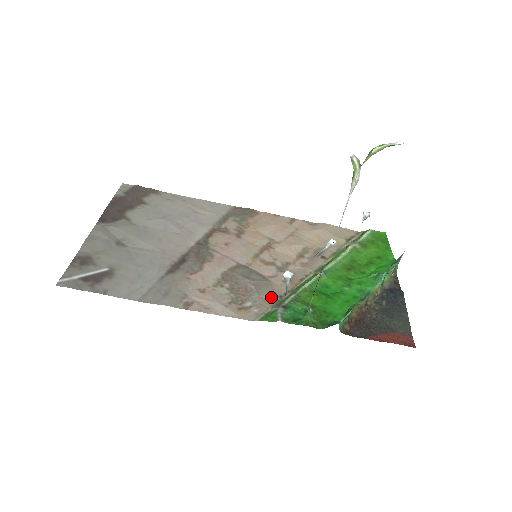
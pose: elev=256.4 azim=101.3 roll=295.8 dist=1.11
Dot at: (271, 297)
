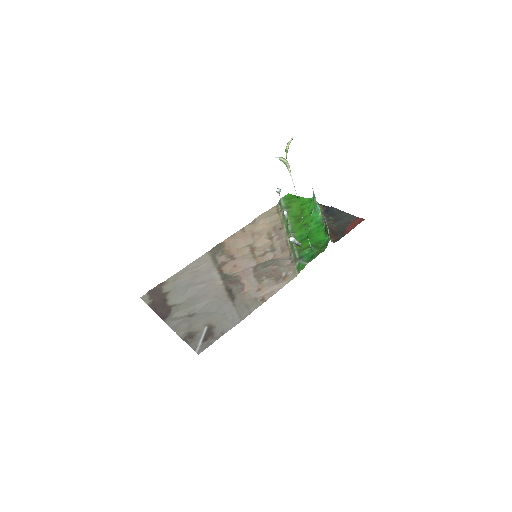
Dot at: (288, 262)
